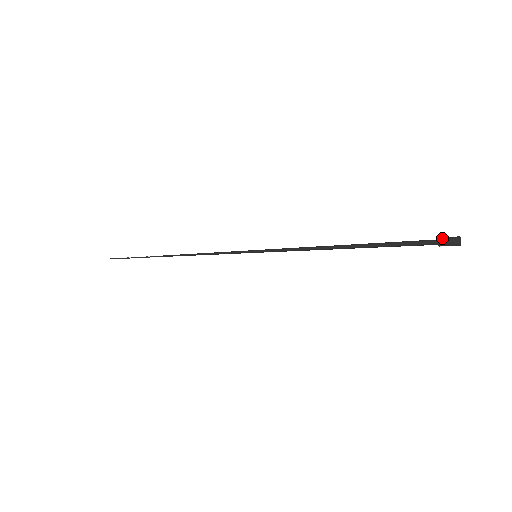
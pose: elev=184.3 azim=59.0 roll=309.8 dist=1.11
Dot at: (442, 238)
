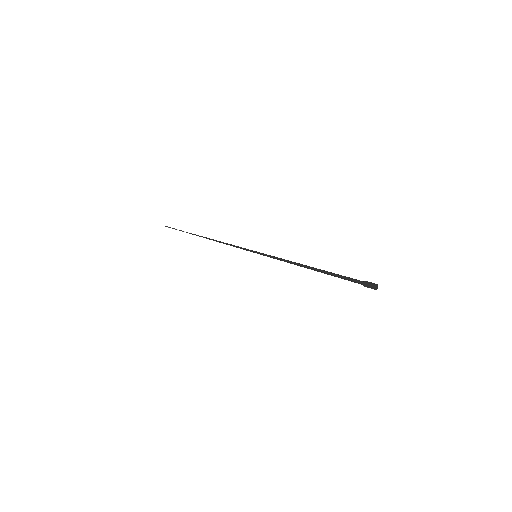
Dot at: (367, 281)
